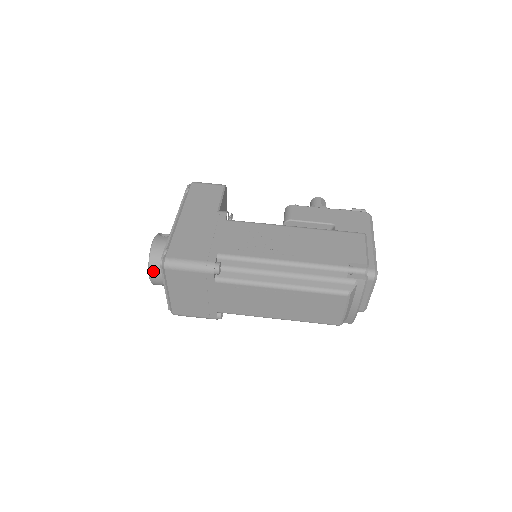
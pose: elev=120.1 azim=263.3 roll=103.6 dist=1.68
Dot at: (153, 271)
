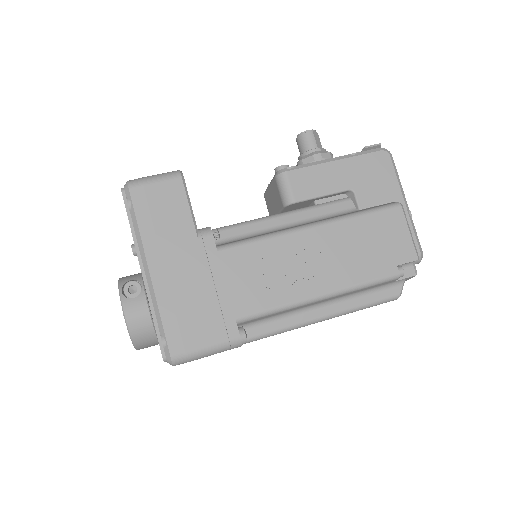
Dot at: (142, 347)
